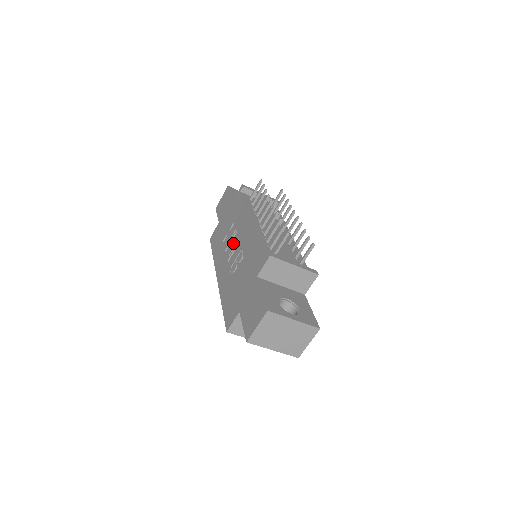
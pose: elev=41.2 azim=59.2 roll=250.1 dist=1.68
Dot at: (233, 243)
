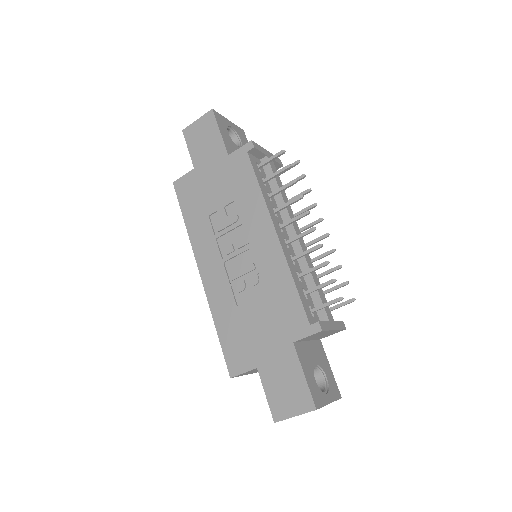
Dot at: (236, 241)
